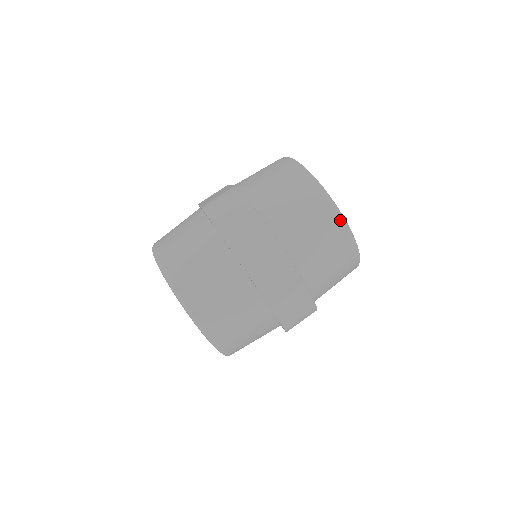
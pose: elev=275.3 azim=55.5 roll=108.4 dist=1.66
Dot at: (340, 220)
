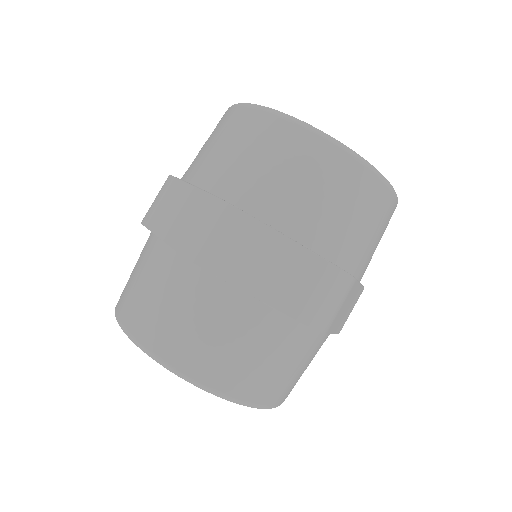
Dot at: (380, 181)
